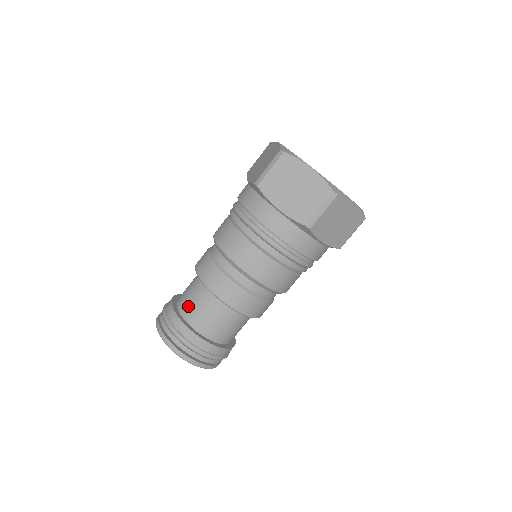
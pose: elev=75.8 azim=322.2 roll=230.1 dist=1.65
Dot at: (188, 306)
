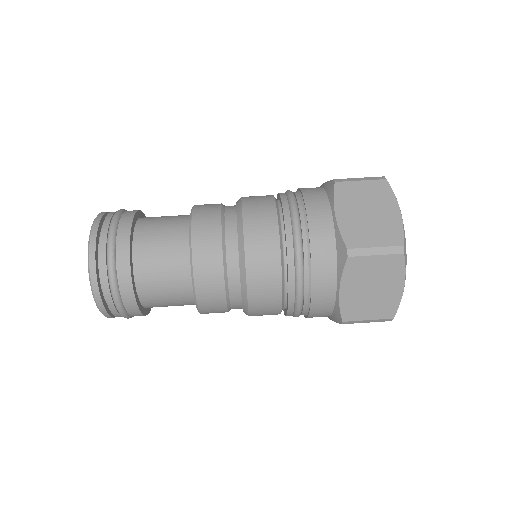
Dot at: occluded
